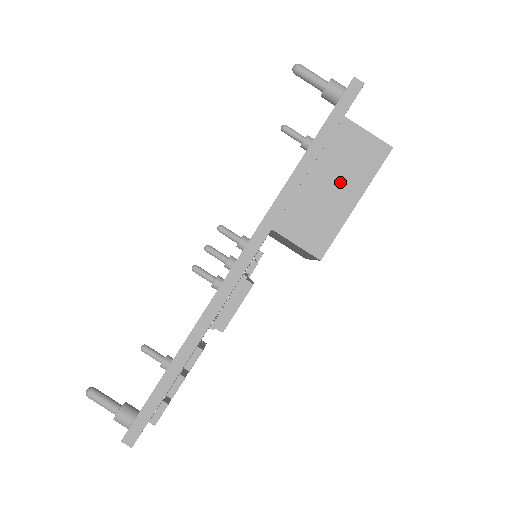
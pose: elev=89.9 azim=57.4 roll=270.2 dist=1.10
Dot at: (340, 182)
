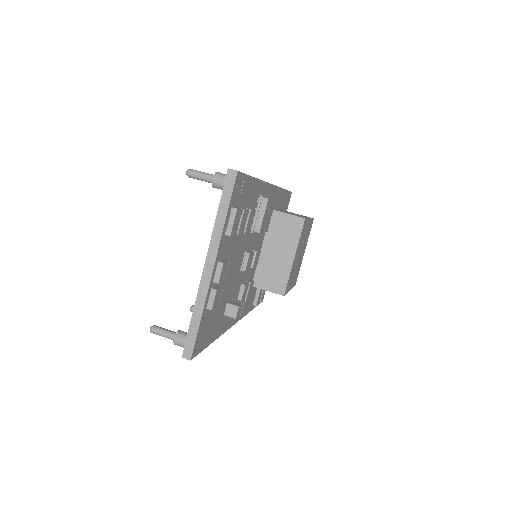
Dot at: occluded
